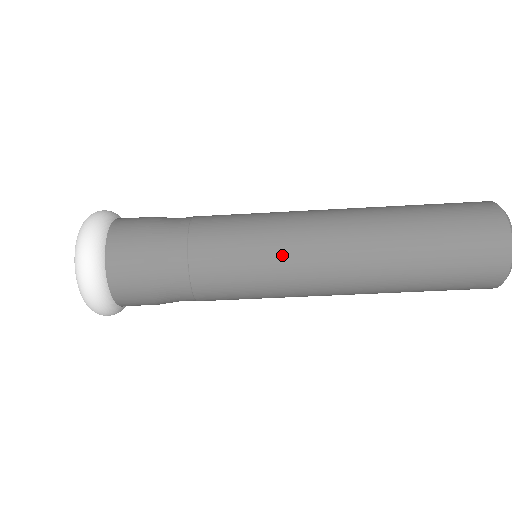
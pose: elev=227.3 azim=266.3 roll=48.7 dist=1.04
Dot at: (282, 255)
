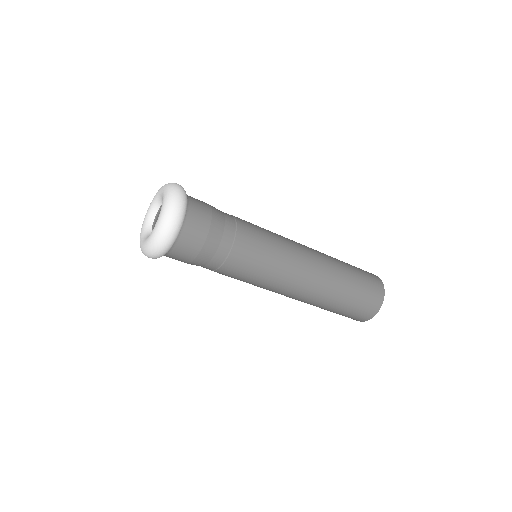
Dot at: (285, 261)
